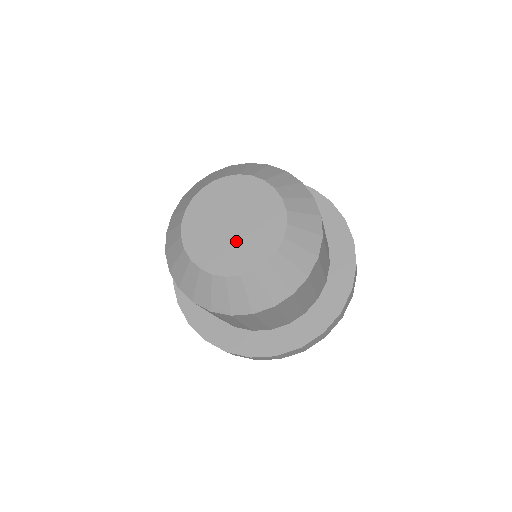
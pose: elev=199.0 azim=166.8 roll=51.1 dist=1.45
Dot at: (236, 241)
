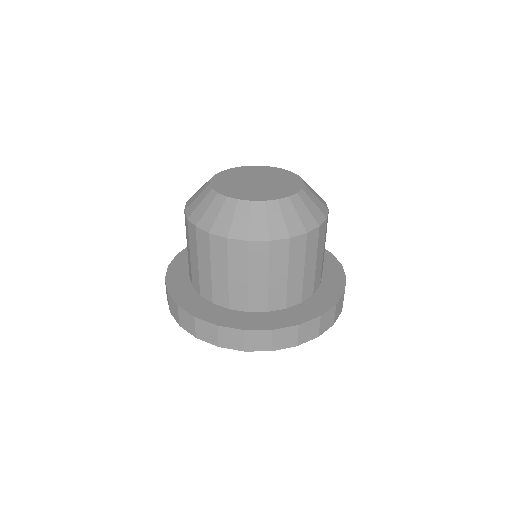
Dot at: (268, 186)
